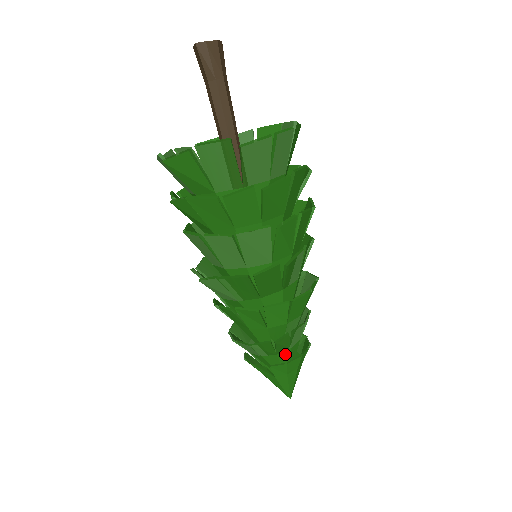
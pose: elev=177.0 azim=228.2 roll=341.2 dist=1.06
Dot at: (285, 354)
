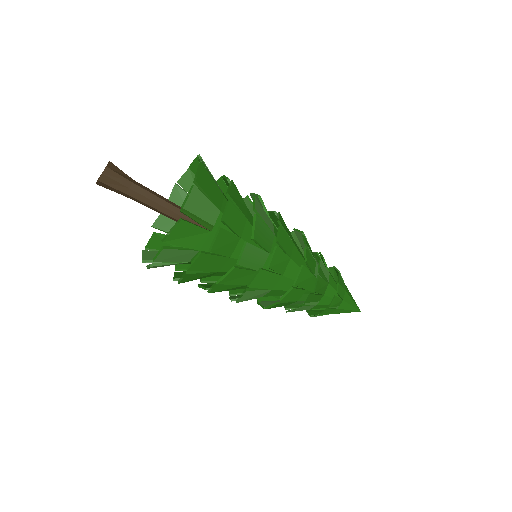
Dot at: occluded
